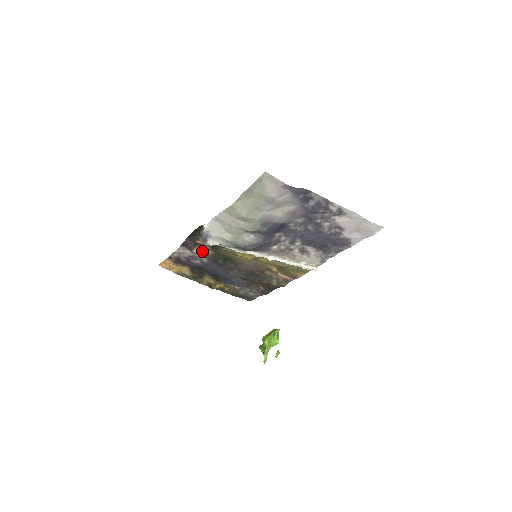
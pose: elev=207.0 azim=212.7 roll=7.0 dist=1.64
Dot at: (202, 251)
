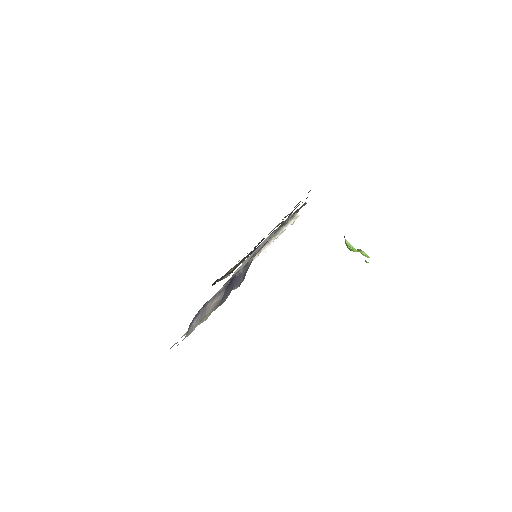
Dot at: (234, 267)
